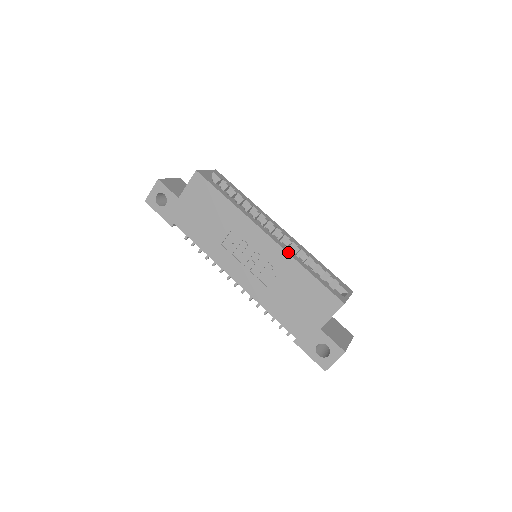
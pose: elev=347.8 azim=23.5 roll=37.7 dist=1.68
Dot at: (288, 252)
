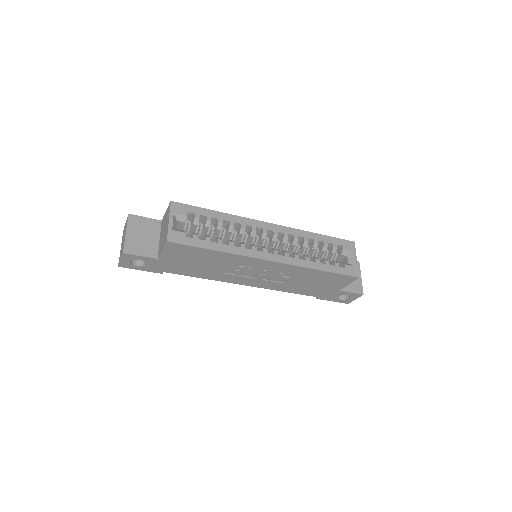
Dot at: (296, 264)
